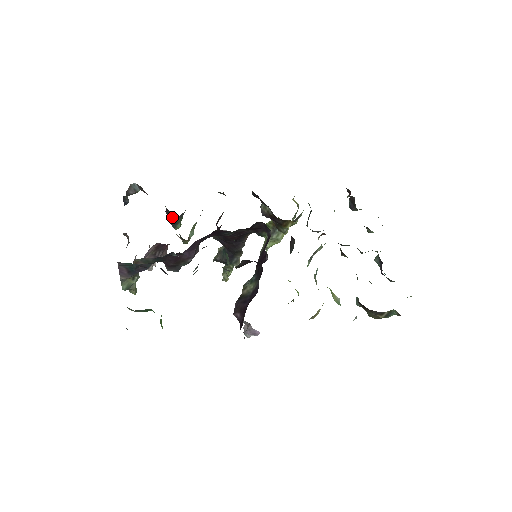
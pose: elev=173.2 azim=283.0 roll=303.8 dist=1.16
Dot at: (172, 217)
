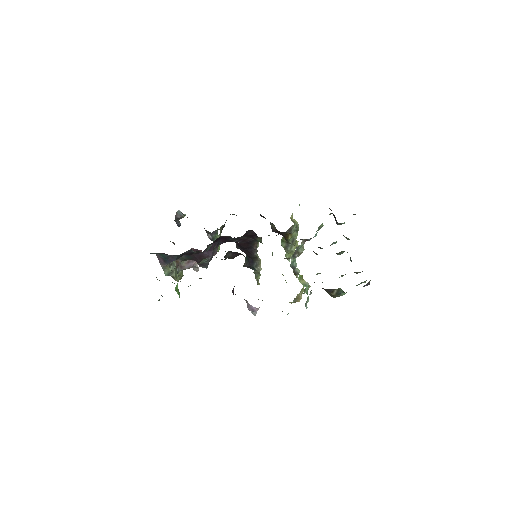
Dot at: (209, 234)
